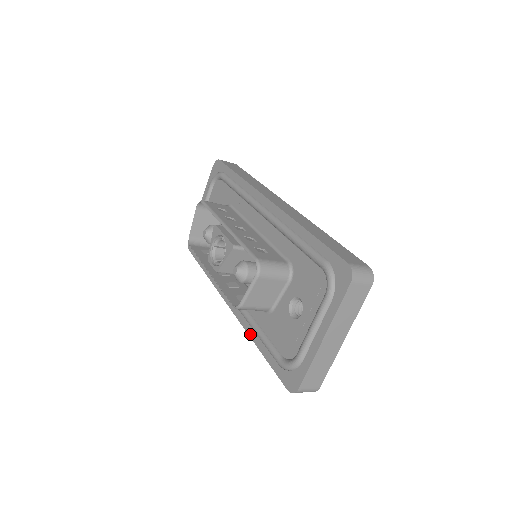
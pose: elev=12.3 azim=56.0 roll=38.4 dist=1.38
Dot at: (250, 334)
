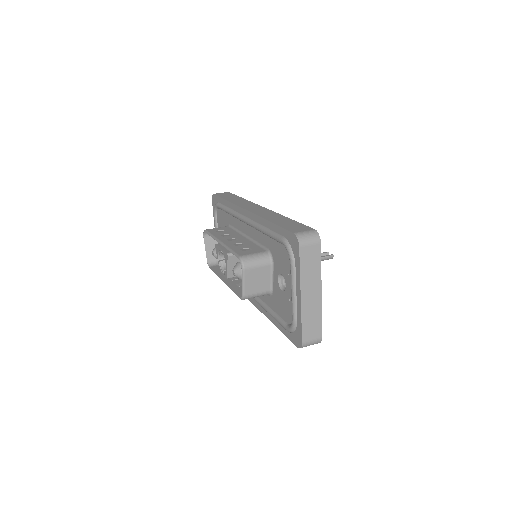
Dot at: (268, 317)
